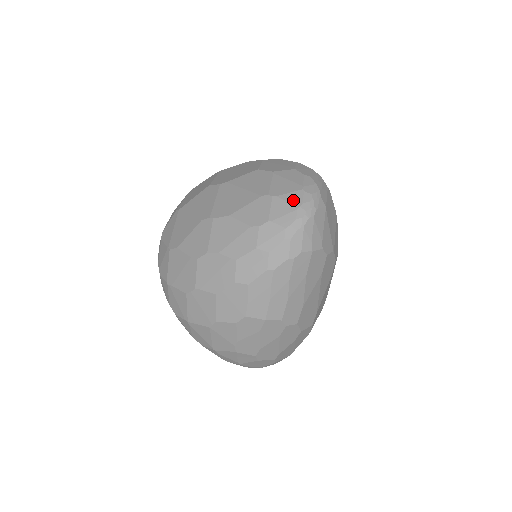
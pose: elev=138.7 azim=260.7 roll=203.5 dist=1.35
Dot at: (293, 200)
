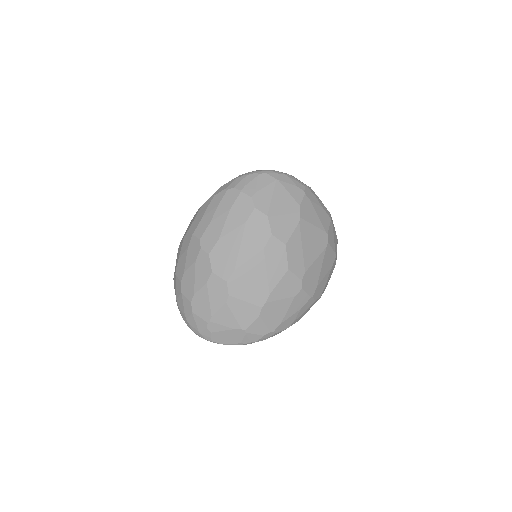
Dot at: occluded
